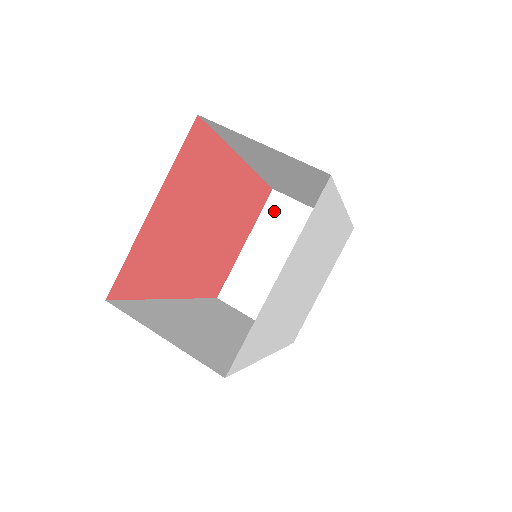
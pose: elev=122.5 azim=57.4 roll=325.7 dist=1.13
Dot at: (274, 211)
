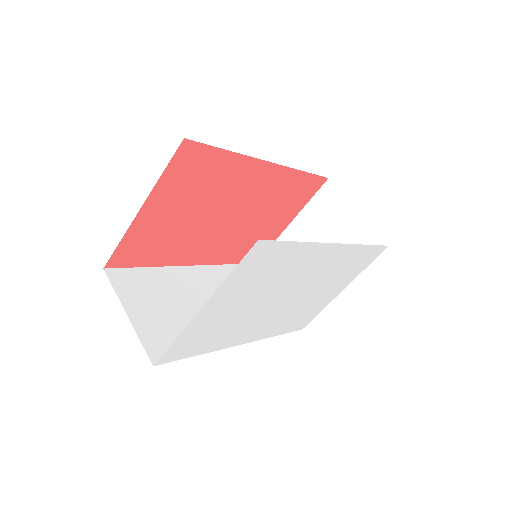
Dot at: (323, 201)
